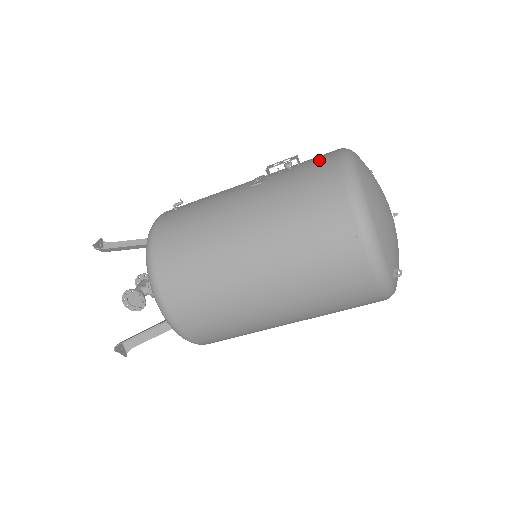
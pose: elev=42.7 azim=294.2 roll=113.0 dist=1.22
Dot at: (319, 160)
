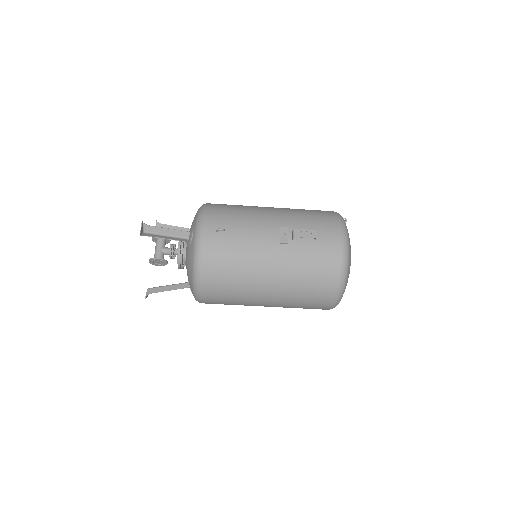
Dot at: (329, 243)
